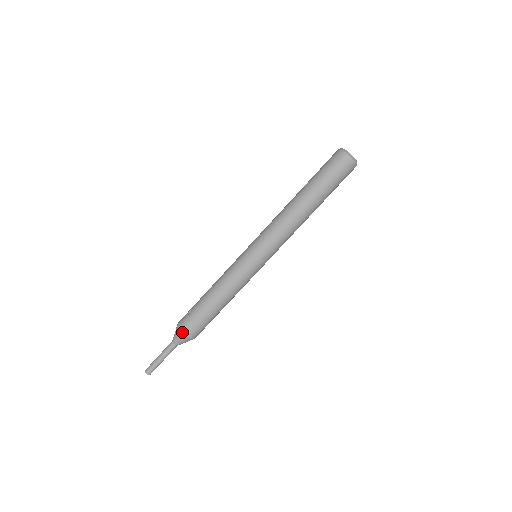
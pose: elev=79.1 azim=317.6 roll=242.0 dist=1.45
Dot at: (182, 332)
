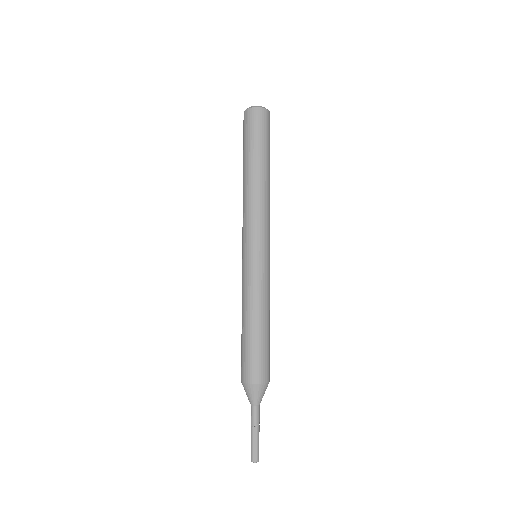
Dot at: (242, 382)
